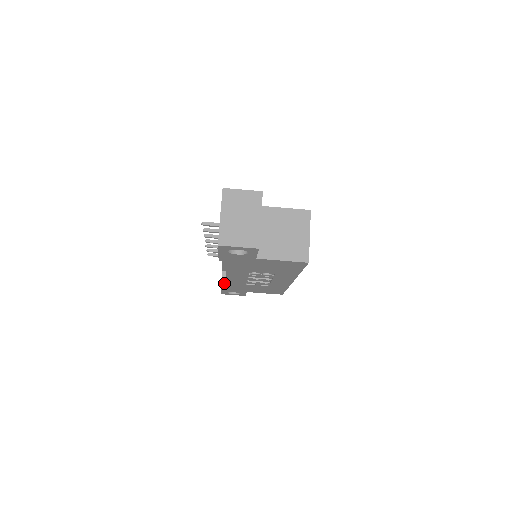
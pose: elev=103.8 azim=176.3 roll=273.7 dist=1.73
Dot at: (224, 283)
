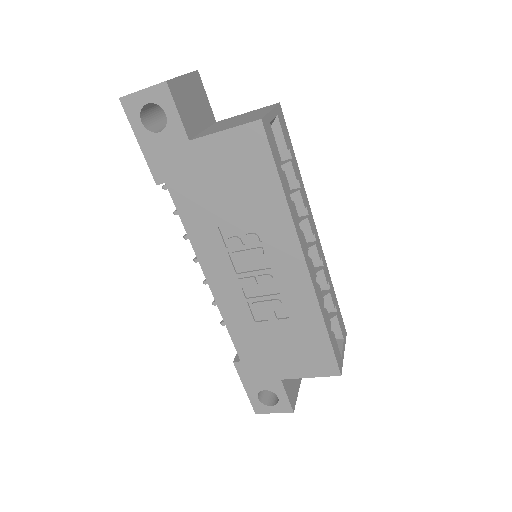
Dot at: occluded
